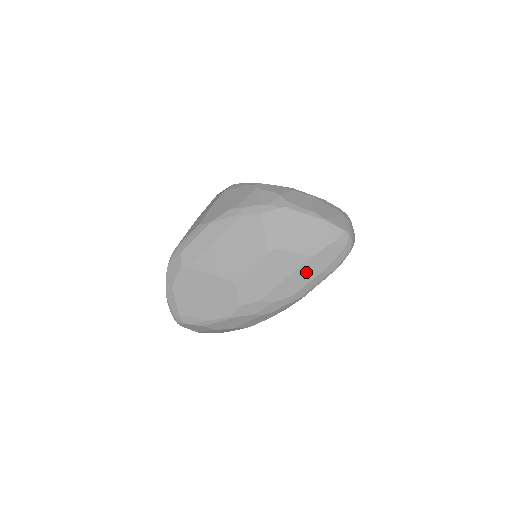
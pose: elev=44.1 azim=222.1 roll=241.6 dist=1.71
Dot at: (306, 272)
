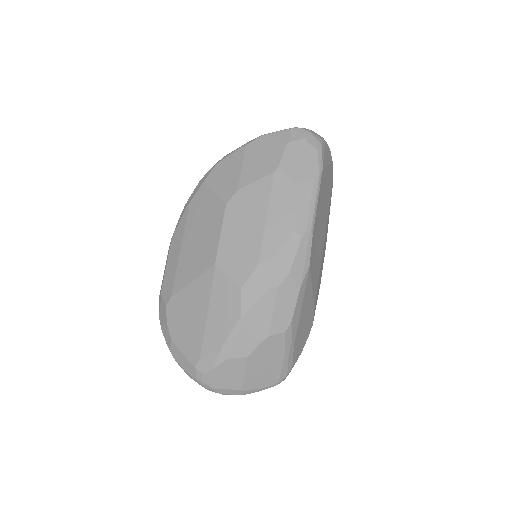
Dot at: (284, 193)
